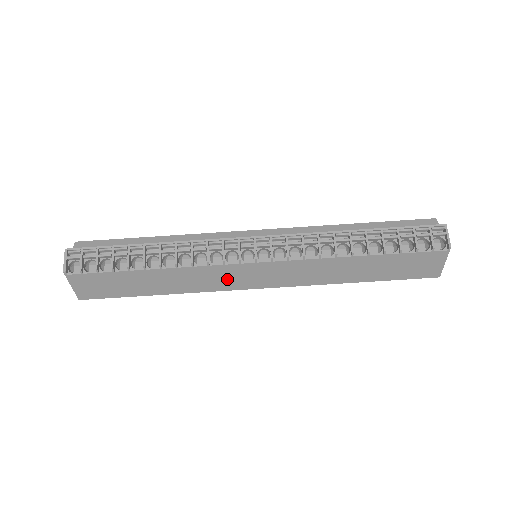
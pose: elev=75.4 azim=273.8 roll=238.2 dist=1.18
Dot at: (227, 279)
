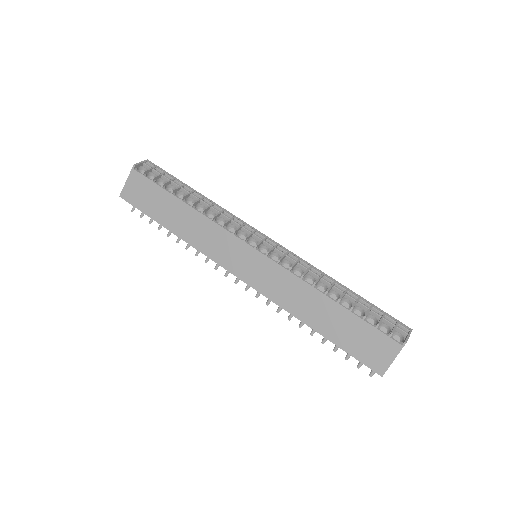
Dot at: (224, 250)
